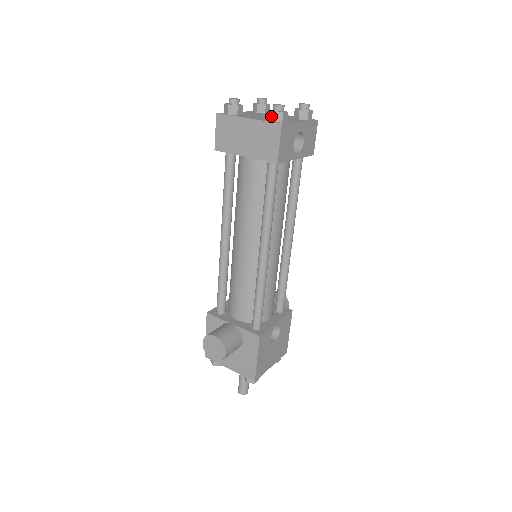
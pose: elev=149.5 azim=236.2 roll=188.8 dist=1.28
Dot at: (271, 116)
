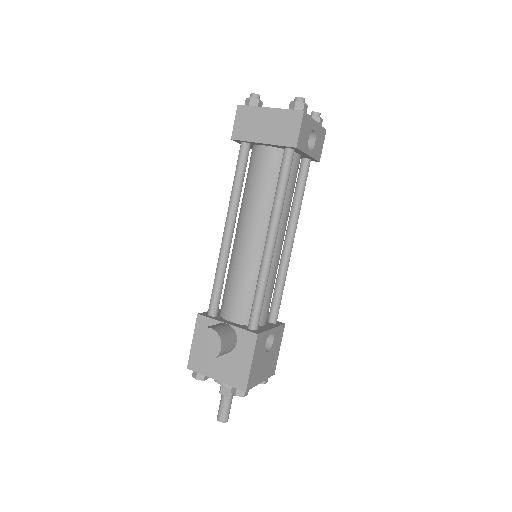
Dot at: (293, 106)
